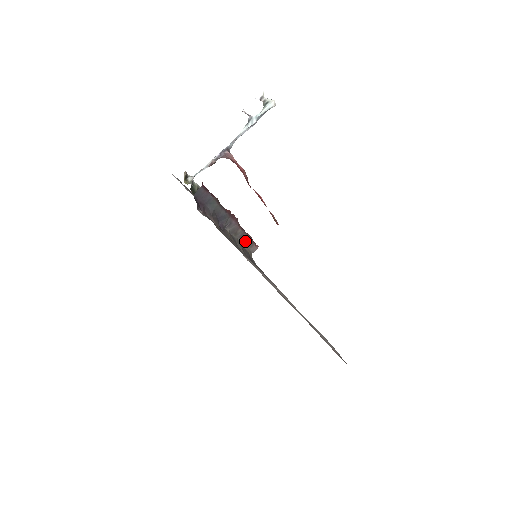
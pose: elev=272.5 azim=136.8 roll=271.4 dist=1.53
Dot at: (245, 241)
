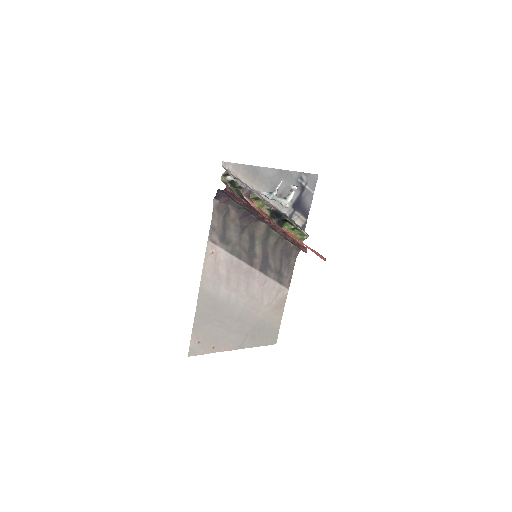
Dot at: (289, 240)
